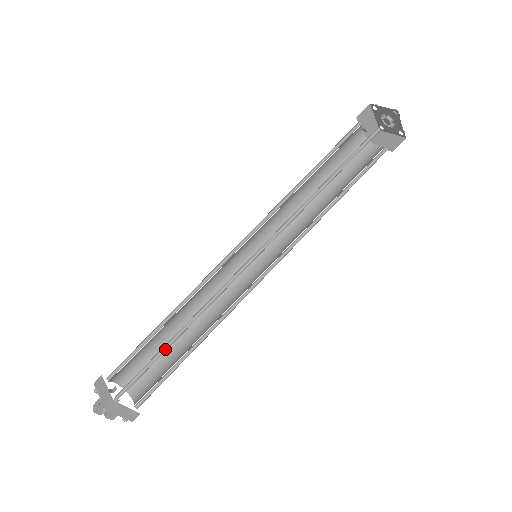
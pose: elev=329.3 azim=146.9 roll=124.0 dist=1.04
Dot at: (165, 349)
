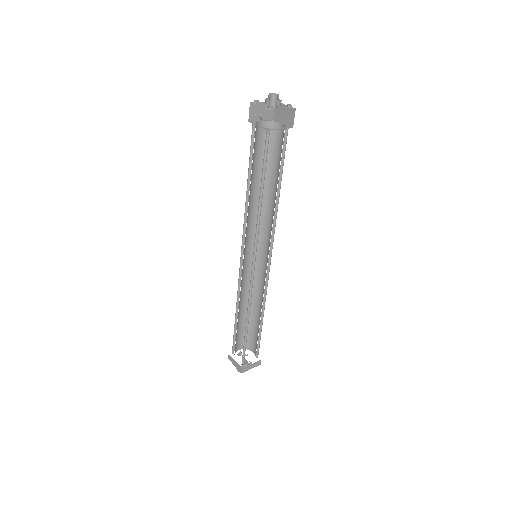
Dot at: (246, 334)
